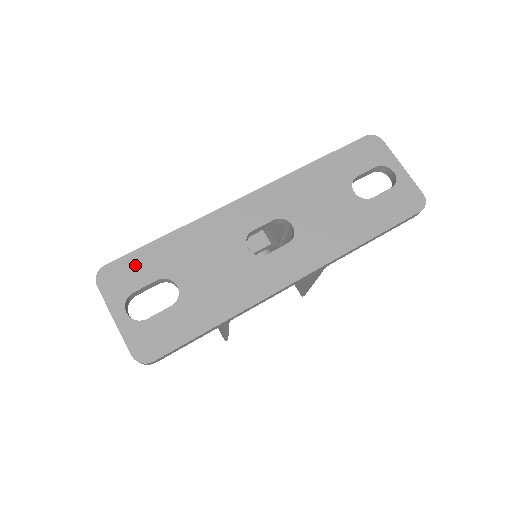
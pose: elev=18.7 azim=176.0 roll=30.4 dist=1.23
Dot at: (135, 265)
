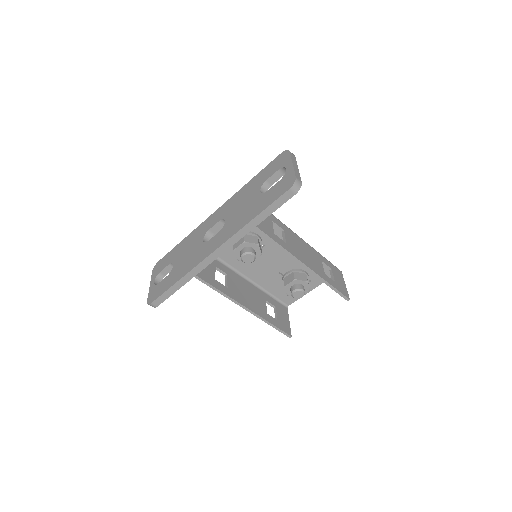
Dot at: (166, 259)
